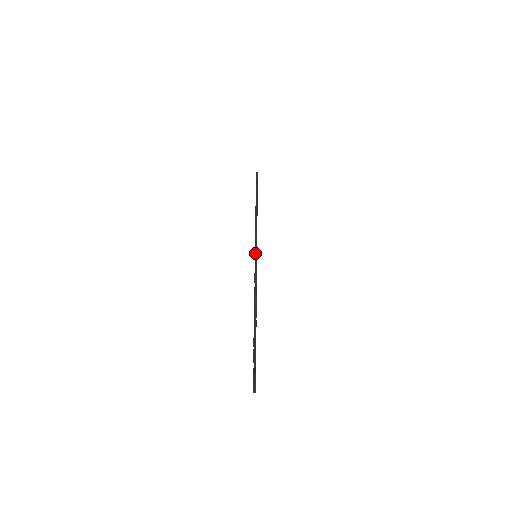
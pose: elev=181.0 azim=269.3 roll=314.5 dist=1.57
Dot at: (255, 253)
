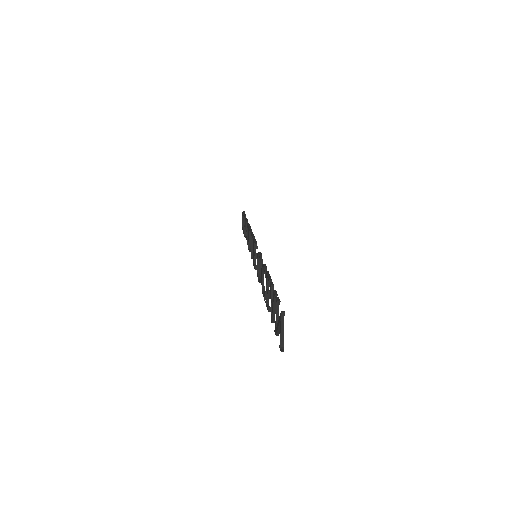
Dot at: (254, 254)
